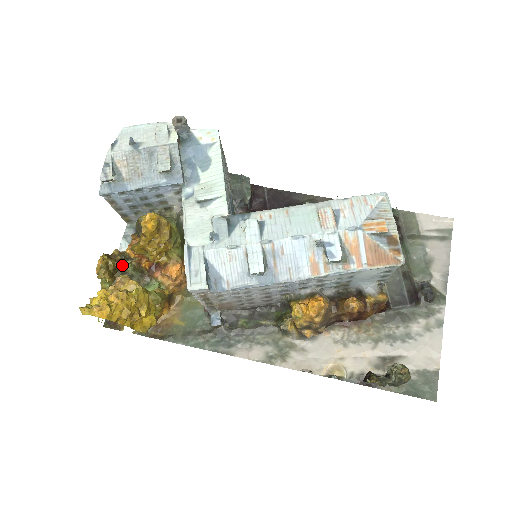
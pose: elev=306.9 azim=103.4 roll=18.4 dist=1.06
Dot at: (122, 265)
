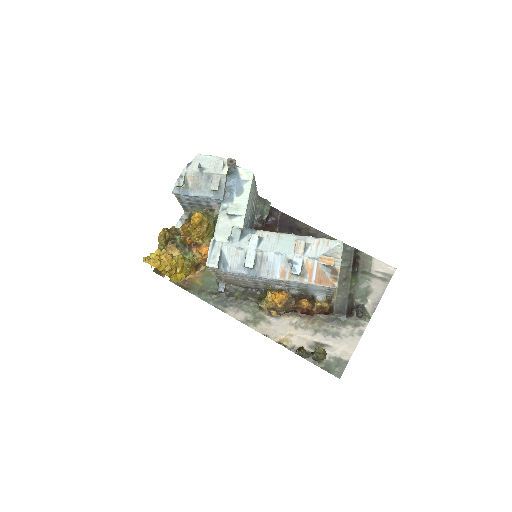
Dot at: (174, 237)
